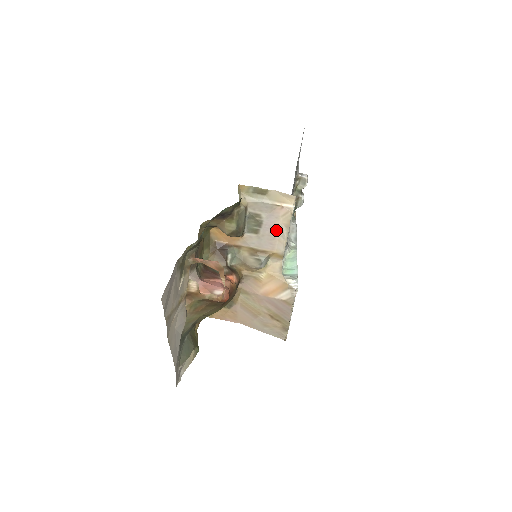
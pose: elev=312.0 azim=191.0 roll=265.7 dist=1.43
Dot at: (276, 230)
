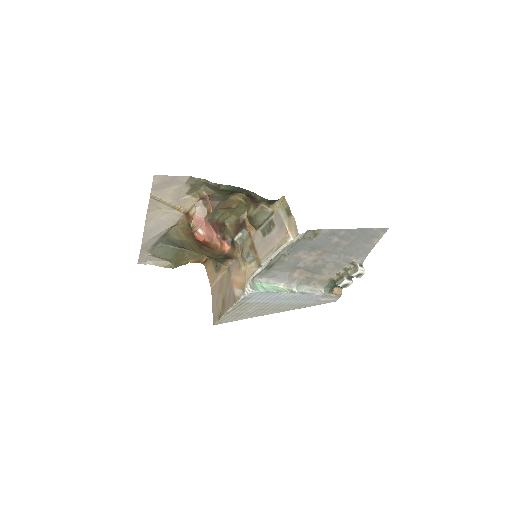
Dot at: (272, 244)
